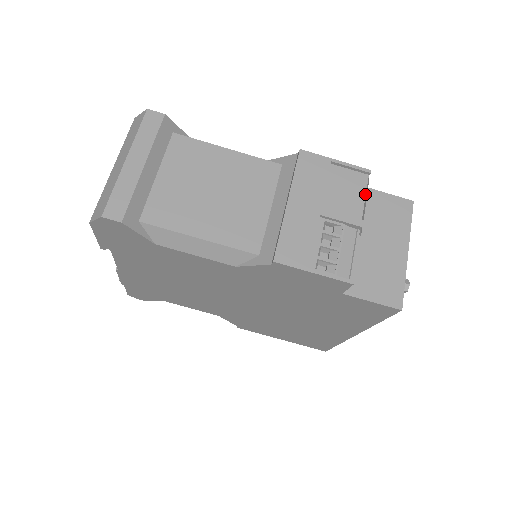
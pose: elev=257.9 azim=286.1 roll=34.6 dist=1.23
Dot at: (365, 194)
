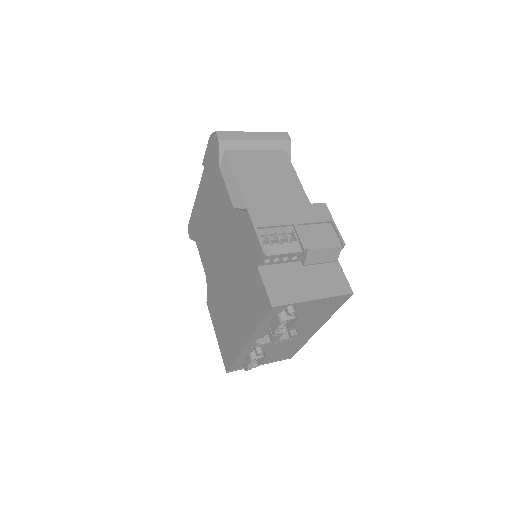
Dot at: (328, 247)
